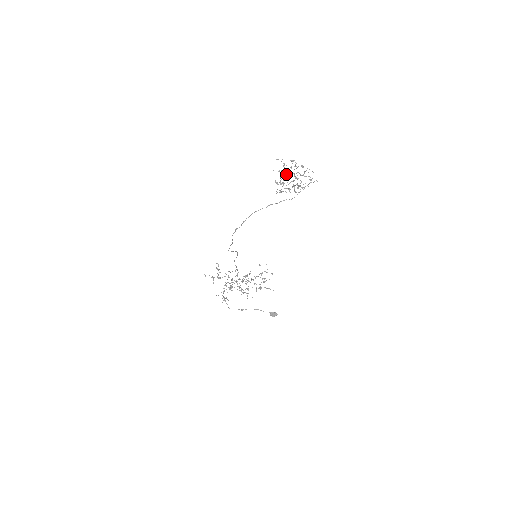
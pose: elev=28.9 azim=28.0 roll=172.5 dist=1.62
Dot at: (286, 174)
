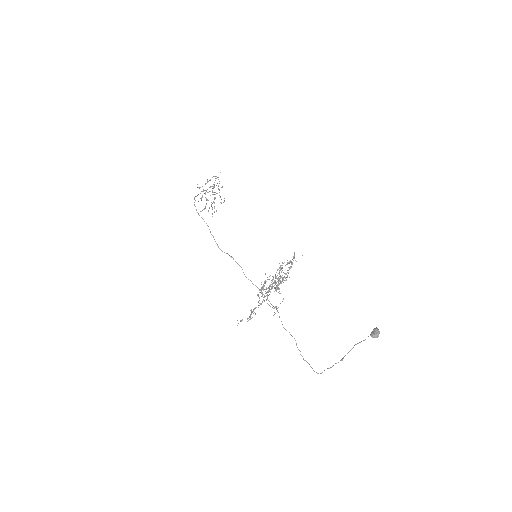
Dot at: (207, 200)
